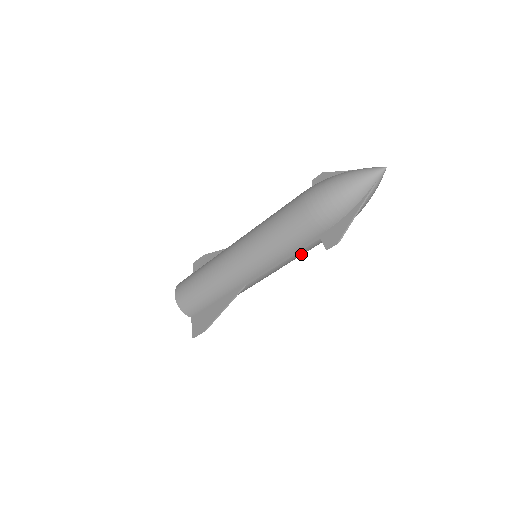
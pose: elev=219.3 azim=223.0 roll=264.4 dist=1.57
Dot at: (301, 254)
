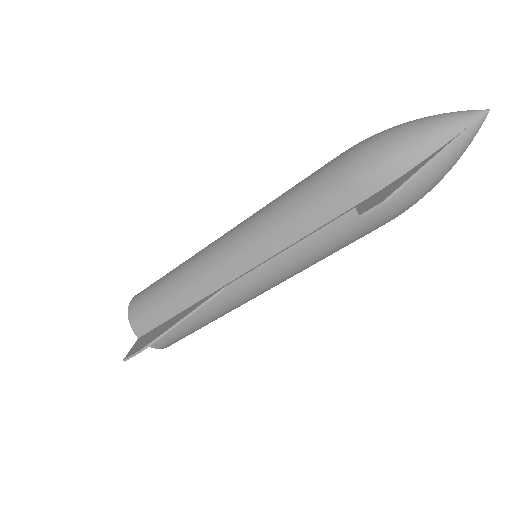
Dot at: (320, 248)
